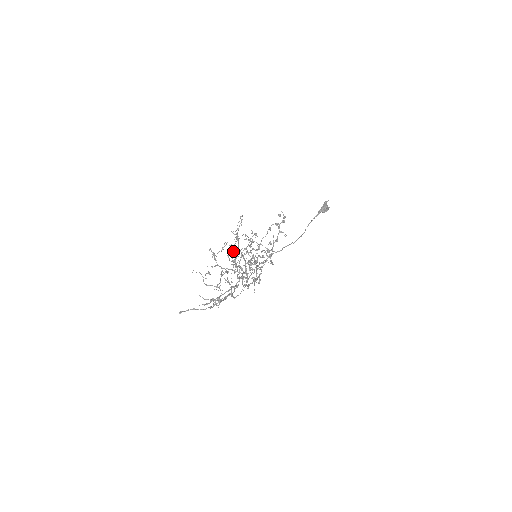
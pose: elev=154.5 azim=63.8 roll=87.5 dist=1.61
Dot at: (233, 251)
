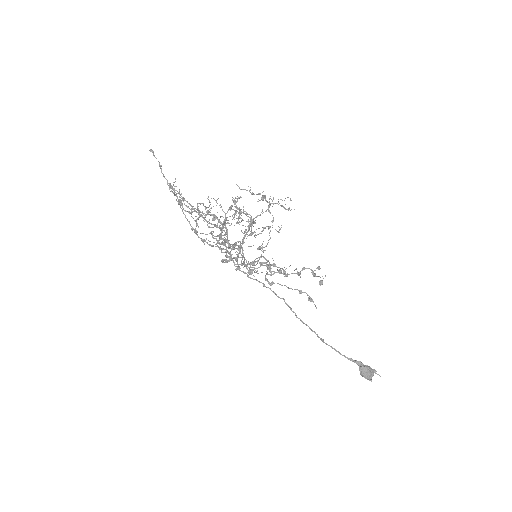
Dot at: occluded
